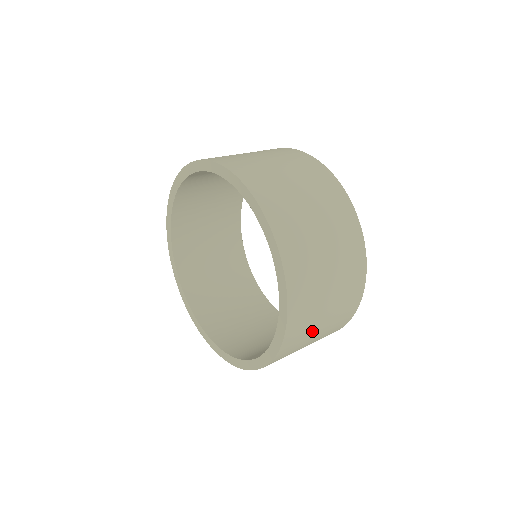
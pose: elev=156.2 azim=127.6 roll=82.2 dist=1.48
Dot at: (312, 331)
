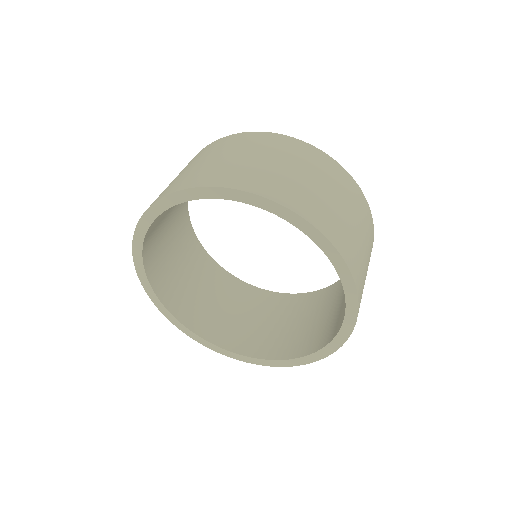
Dot at: occluded
